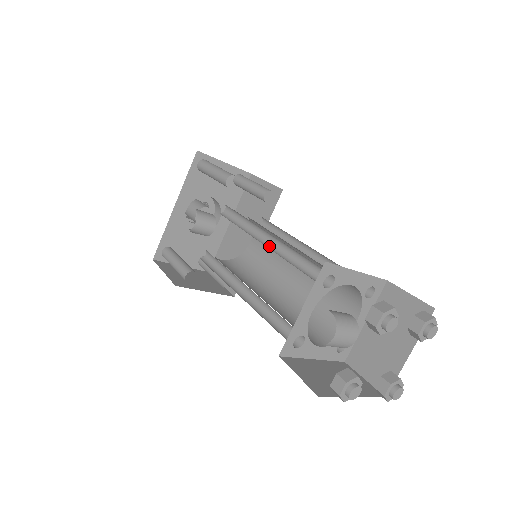
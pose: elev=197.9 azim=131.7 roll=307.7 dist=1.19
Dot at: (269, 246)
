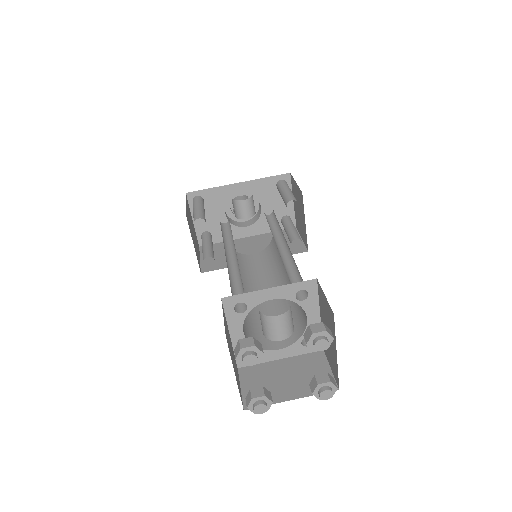
Dot at: (279, 251)
